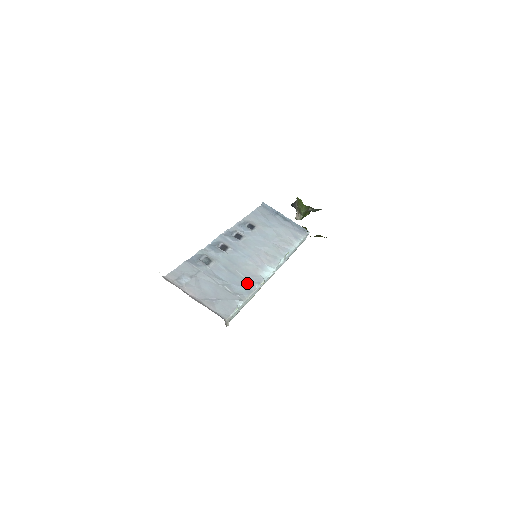
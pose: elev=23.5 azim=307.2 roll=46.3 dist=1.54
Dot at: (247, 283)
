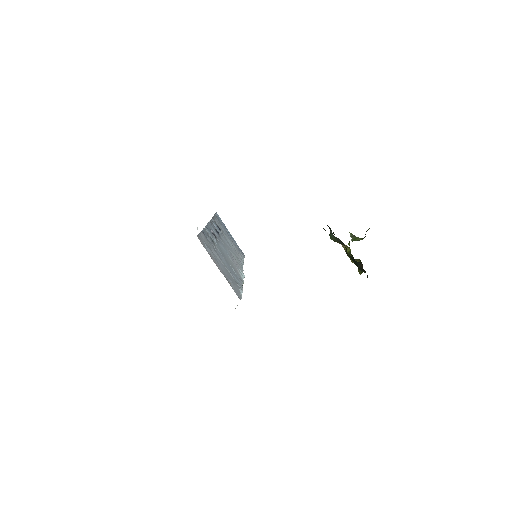
Dot at: (237, 277)
